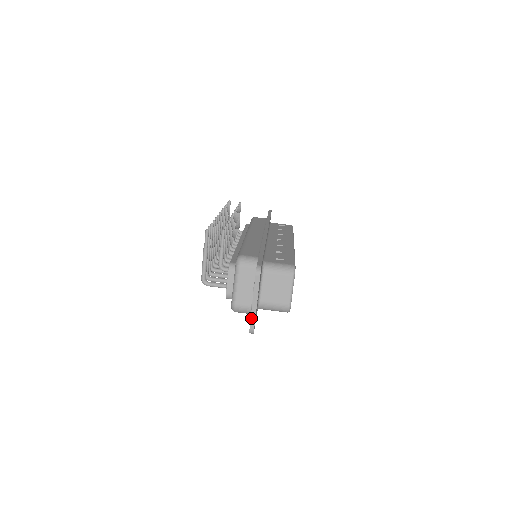
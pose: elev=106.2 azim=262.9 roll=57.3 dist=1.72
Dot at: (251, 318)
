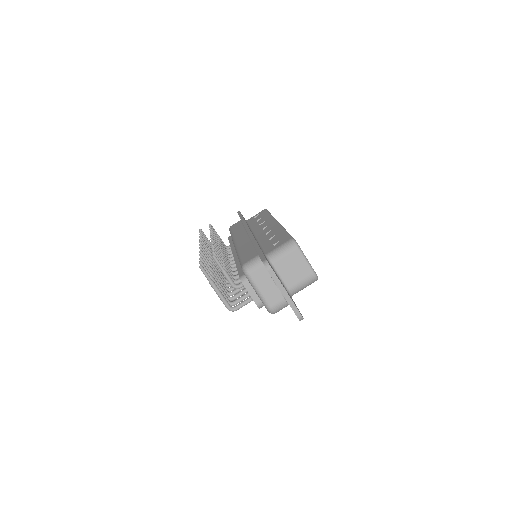
Dot at: (292, 308)
